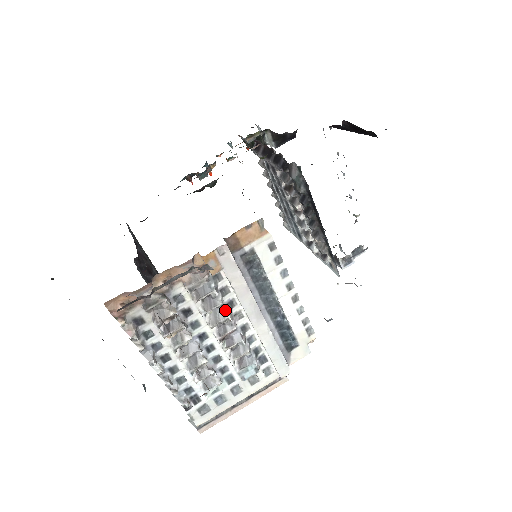
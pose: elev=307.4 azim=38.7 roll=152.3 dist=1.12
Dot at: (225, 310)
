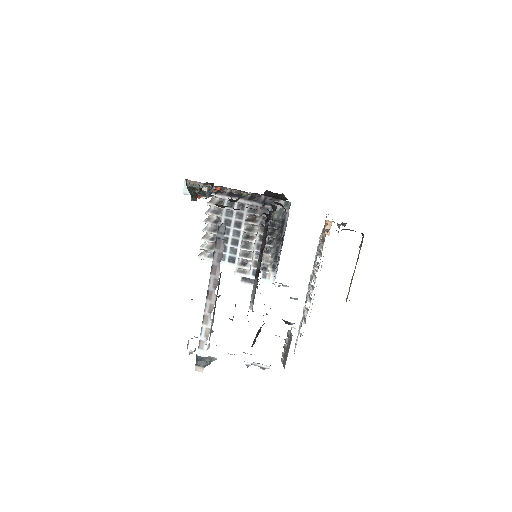
Dot at: occluded
